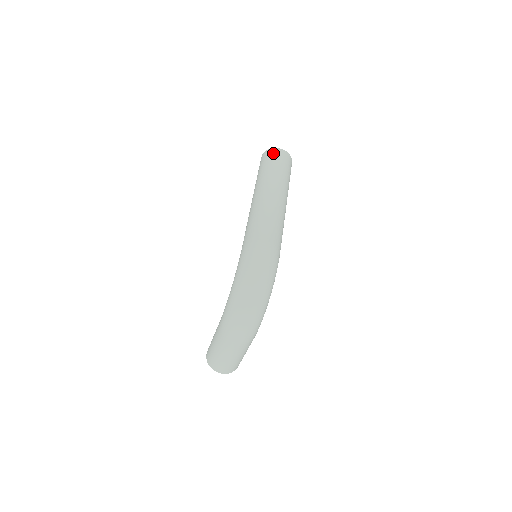
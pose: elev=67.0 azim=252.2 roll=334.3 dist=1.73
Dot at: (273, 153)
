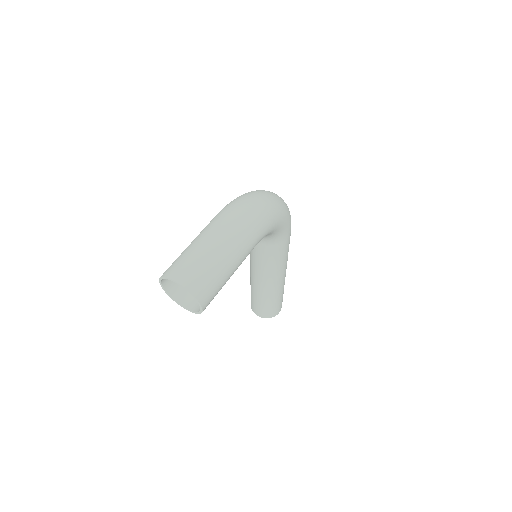
Dot at: occluded
